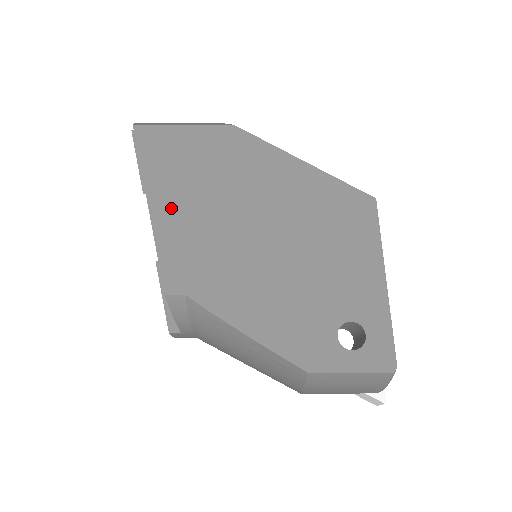
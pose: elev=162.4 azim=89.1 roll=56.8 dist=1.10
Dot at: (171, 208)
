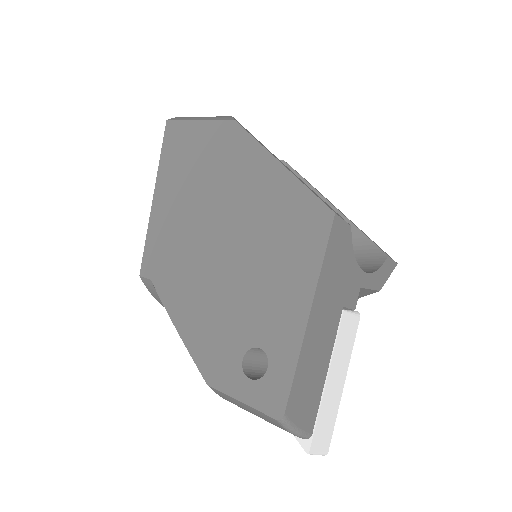
Dot at: (166, 199)
